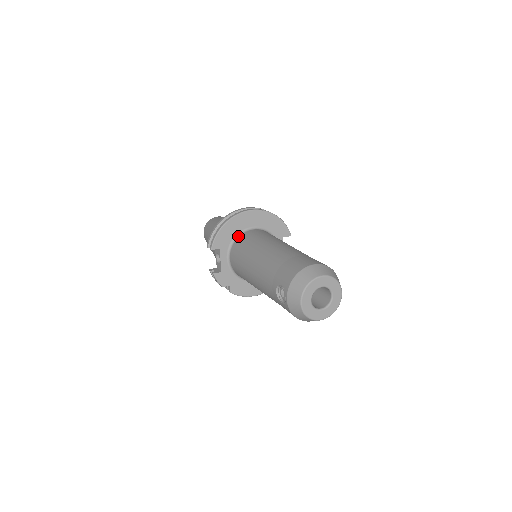
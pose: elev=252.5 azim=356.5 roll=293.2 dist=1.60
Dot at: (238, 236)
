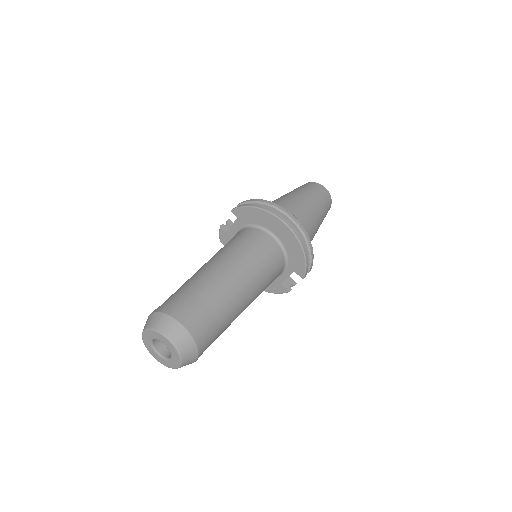
Dot at: (258, 227)
